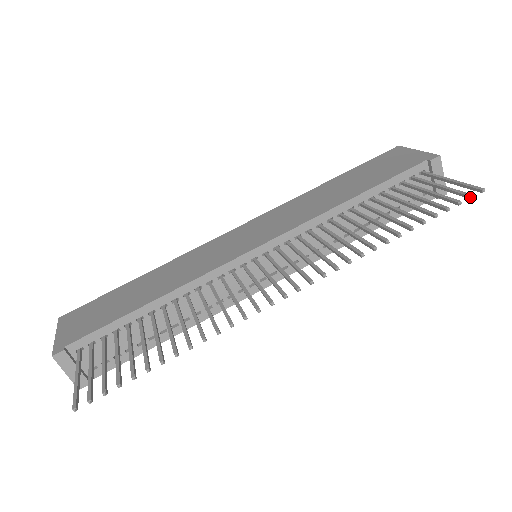
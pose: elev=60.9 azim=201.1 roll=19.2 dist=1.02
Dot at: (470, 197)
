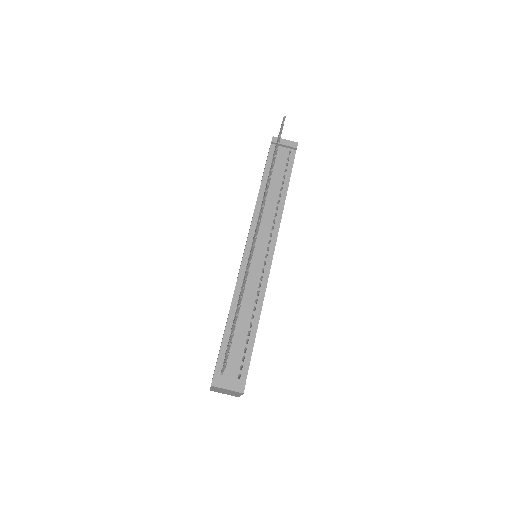
Dot at: (282, 124)
